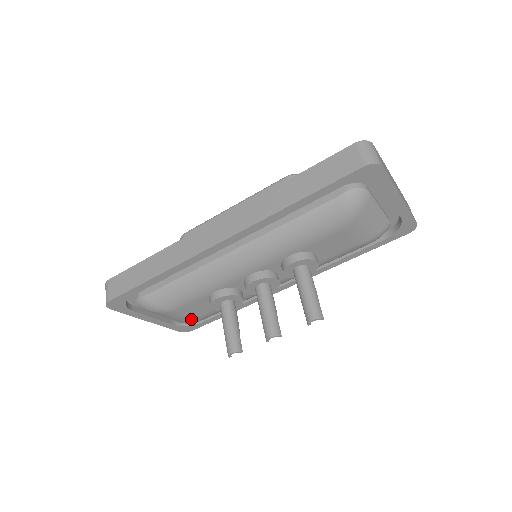
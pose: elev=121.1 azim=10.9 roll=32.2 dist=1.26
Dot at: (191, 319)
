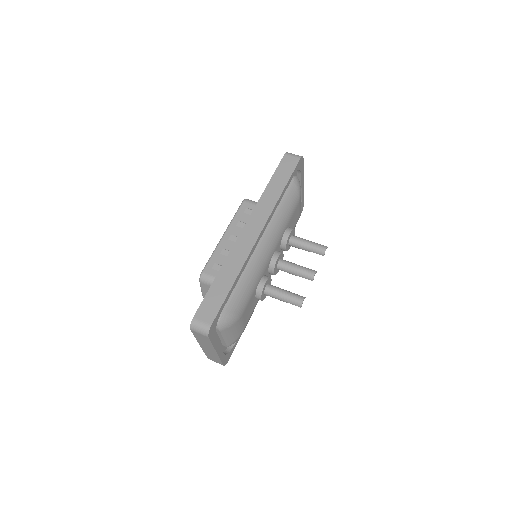
Dot at: (244, 327)
